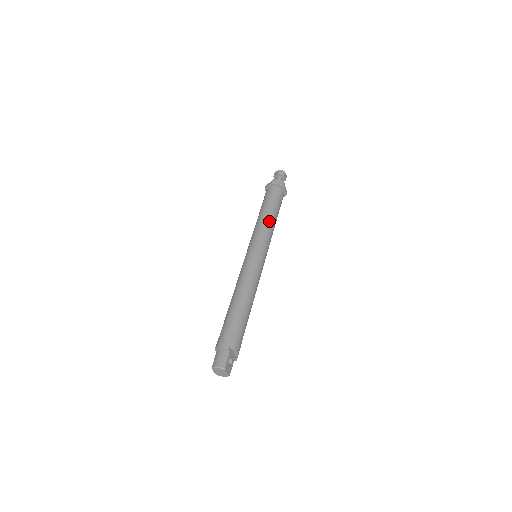
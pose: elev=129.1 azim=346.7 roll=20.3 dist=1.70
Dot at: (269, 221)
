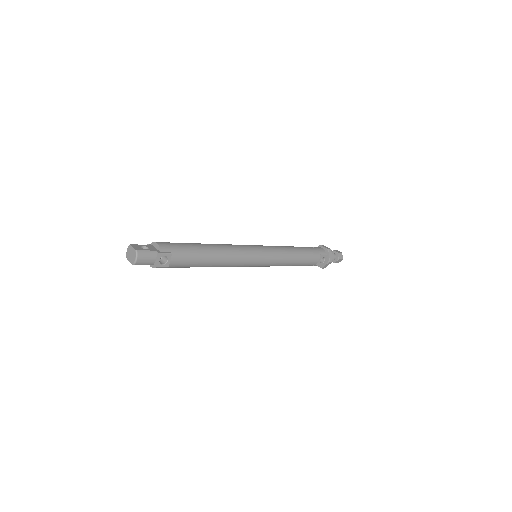
Dot at: occluded
